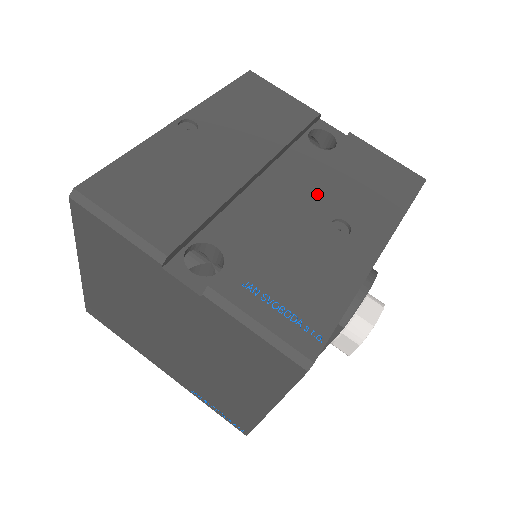
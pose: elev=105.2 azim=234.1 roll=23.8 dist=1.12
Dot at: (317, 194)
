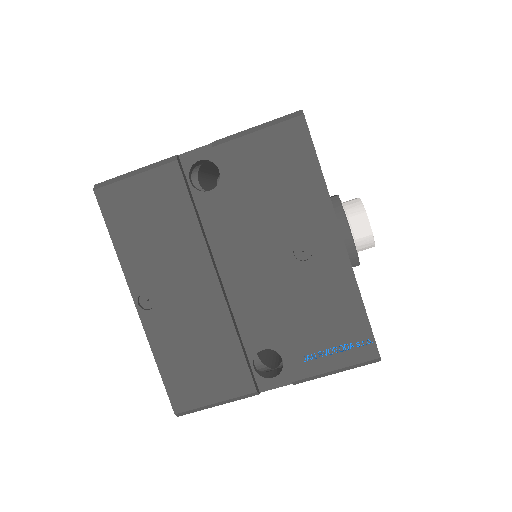
Dot at: (263, 245)
